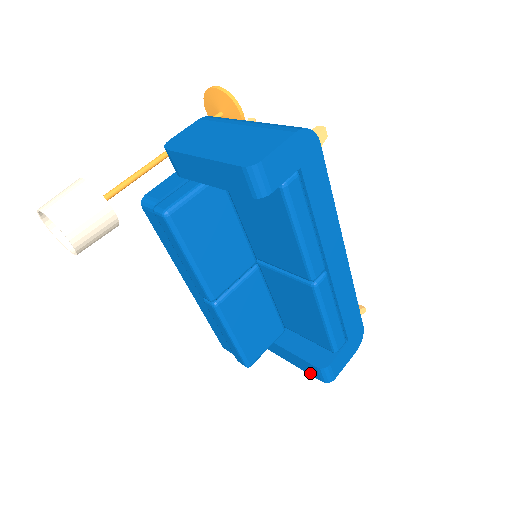
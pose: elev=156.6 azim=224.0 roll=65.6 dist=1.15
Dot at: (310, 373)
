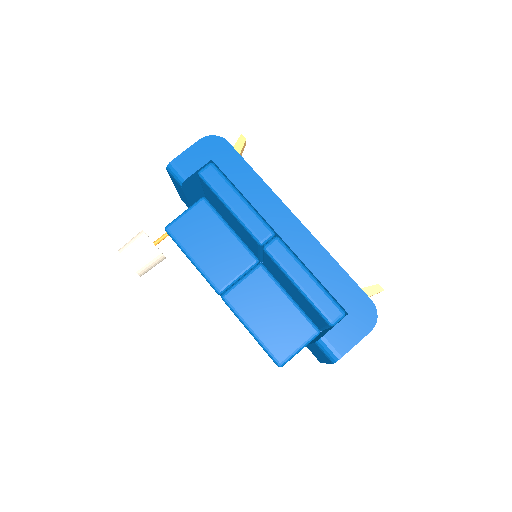
Dot at: (328, 361)
